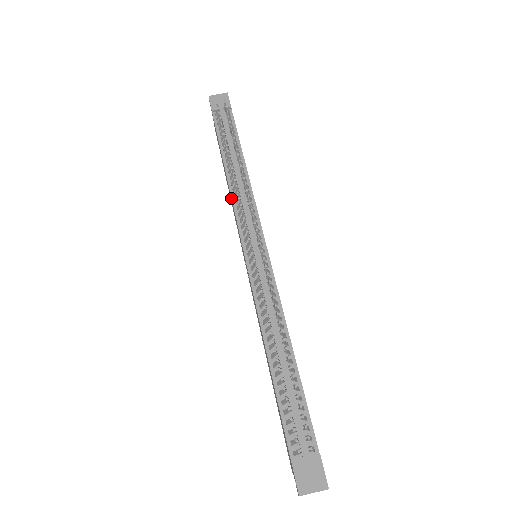
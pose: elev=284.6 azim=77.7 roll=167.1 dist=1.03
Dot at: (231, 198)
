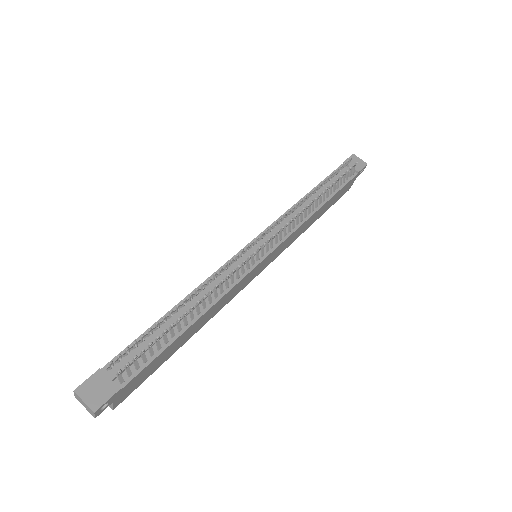
Dot at: (287, 211)
